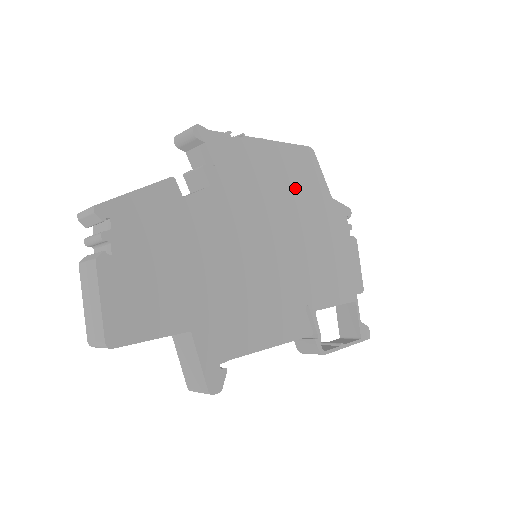
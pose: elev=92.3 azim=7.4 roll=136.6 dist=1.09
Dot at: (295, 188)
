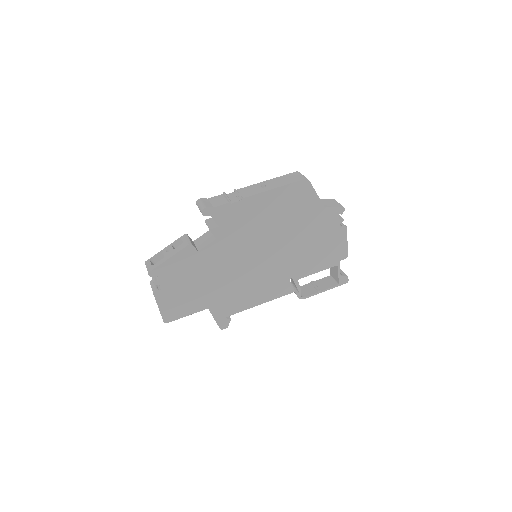
Dot at: (287, 214)
